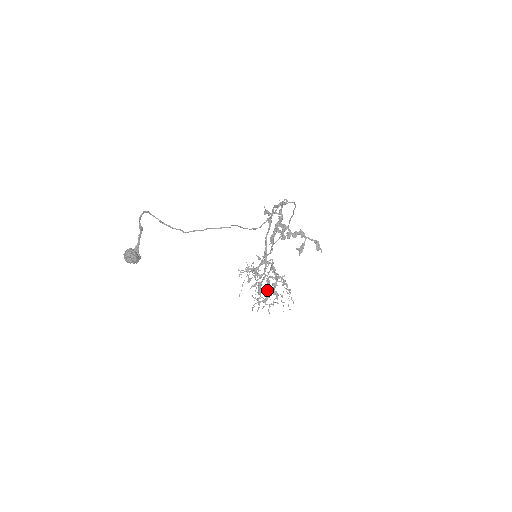
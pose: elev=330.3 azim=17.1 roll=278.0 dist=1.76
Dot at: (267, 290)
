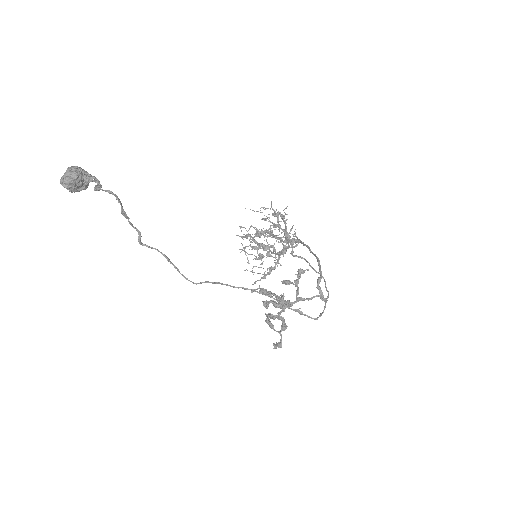
Dot at: (258, 248)
